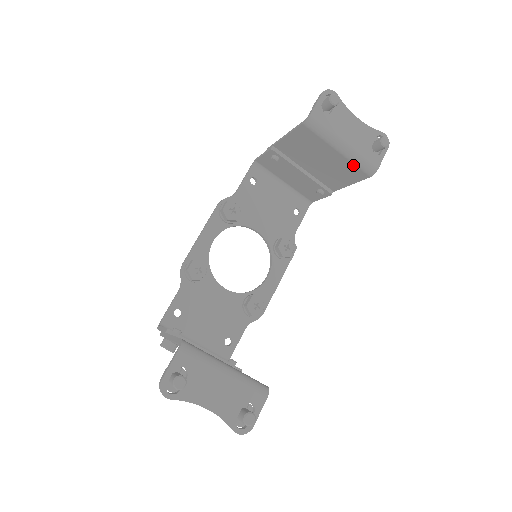
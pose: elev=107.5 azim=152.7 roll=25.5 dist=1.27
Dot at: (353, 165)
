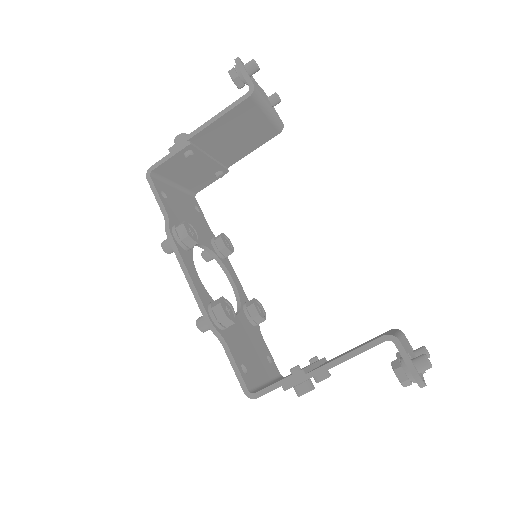
Dot at: (272, 126)
